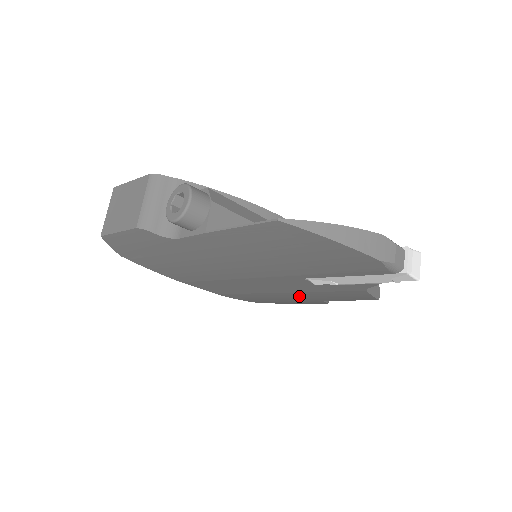
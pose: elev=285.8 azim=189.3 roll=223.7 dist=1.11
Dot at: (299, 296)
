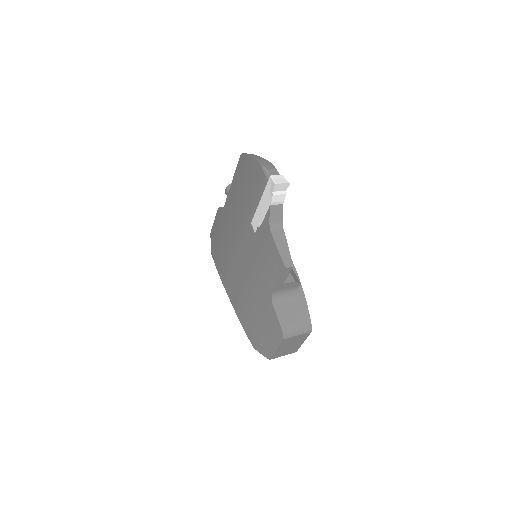
Dot at: (258, 281)
